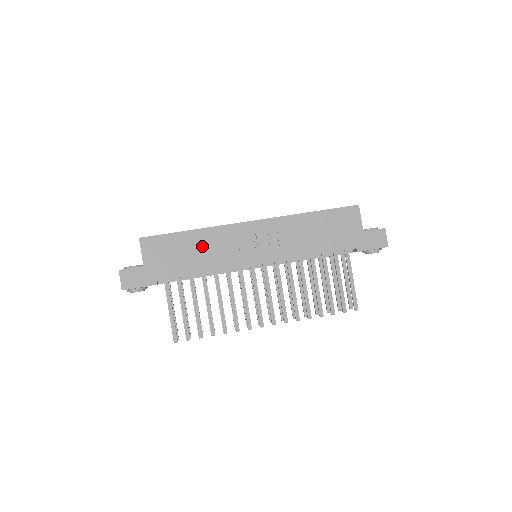
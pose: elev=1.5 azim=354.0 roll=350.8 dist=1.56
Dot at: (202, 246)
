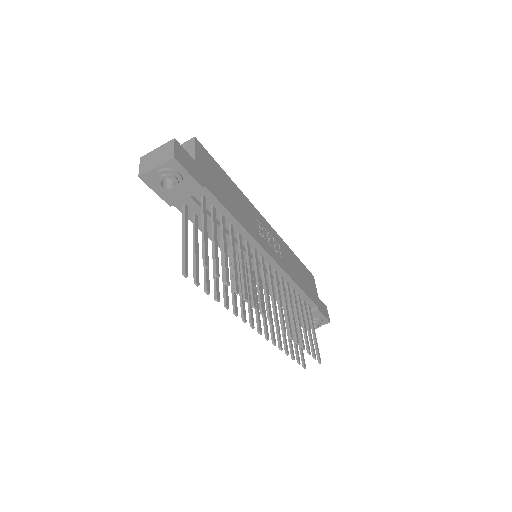
Dot at: (238, 200)
